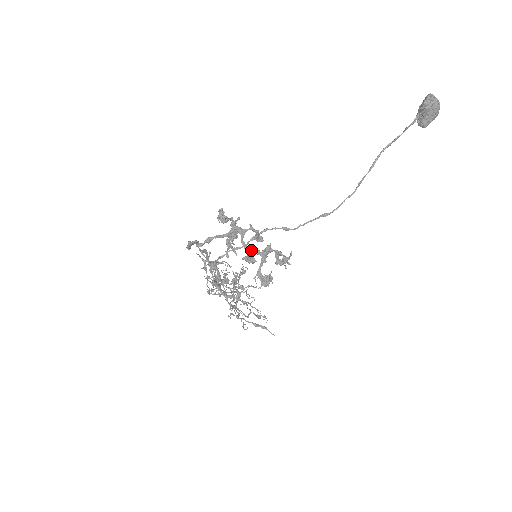
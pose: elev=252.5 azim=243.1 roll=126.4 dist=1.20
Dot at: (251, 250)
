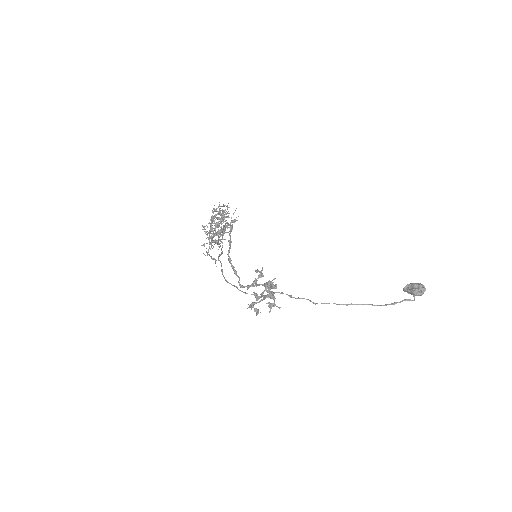
Dot at: occluded
